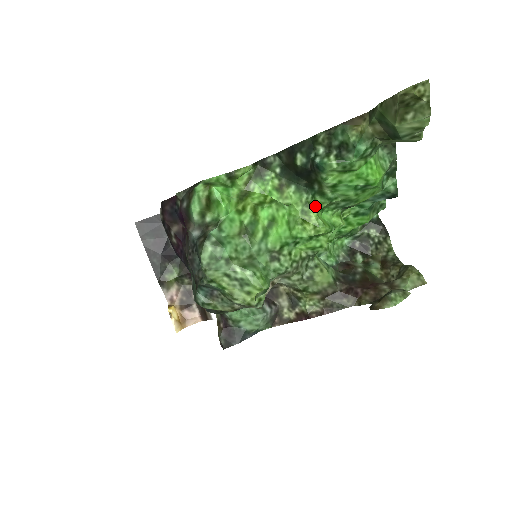
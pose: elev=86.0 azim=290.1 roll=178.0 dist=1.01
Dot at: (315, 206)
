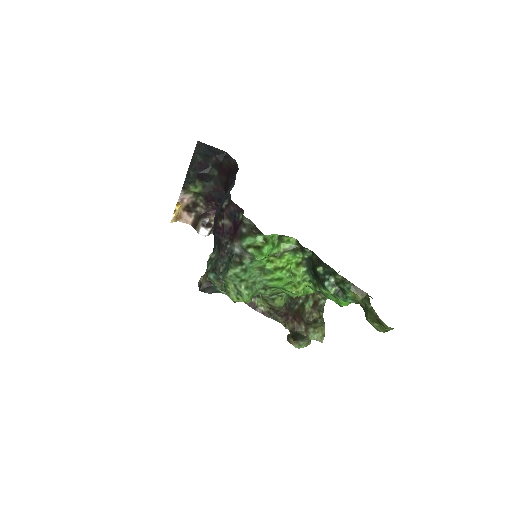
Dot at: (307, 285)
